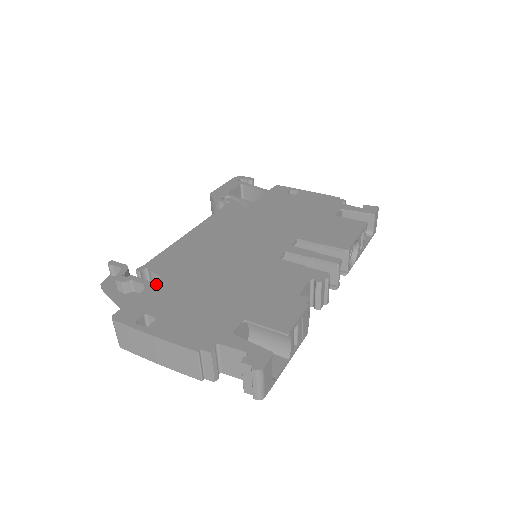
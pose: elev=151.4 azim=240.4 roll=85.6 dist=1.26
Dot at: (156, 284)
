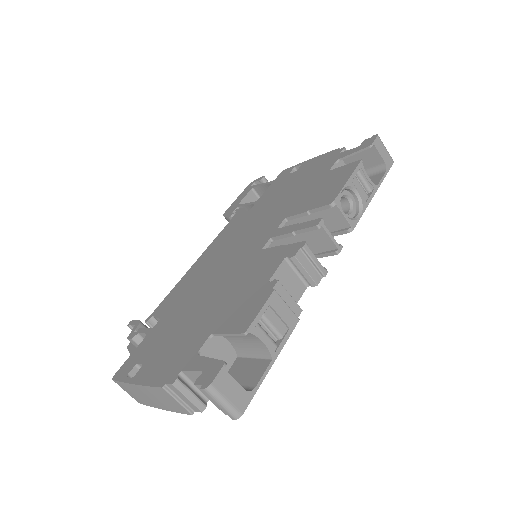
Dot at: (154, 329)
